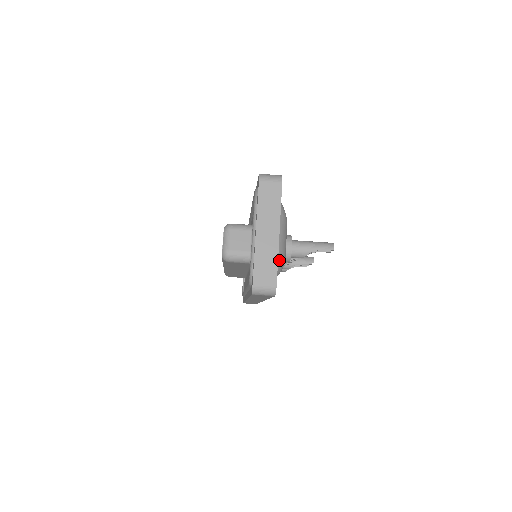
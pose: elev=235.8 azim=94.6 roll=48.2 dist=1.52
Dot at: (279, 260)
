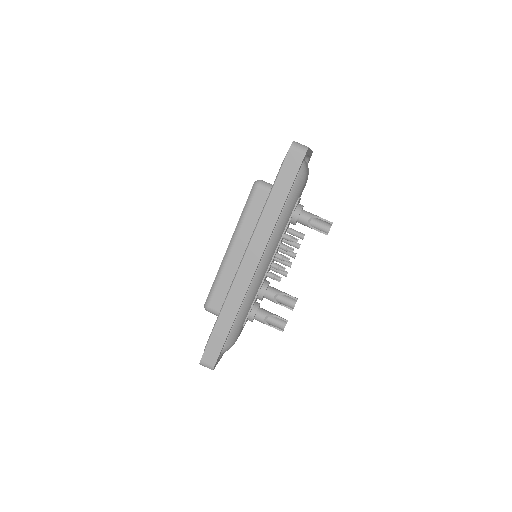
Dot at: (306, 165)
